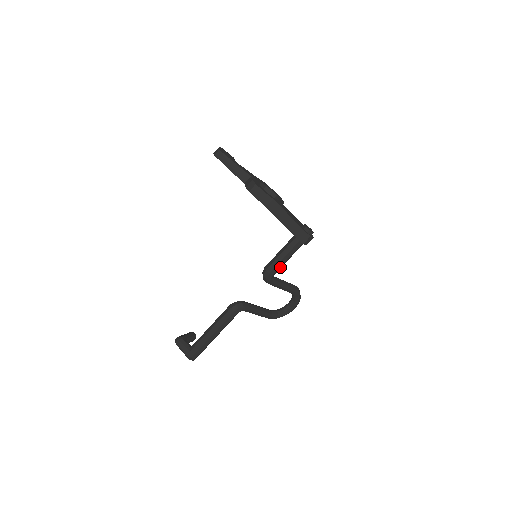
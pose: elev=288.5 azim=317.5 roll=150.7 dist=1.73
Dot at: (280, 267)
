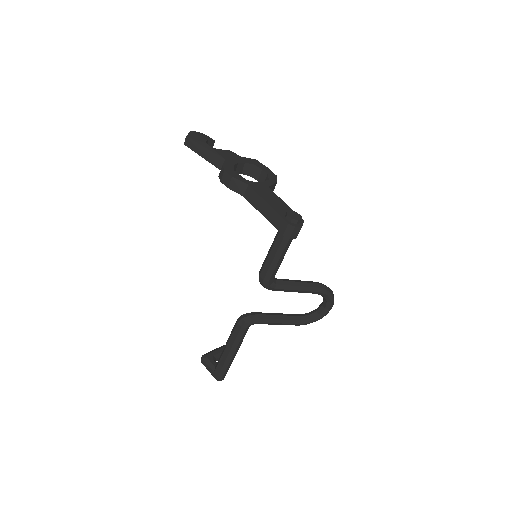
Dot at: (275, 270)
